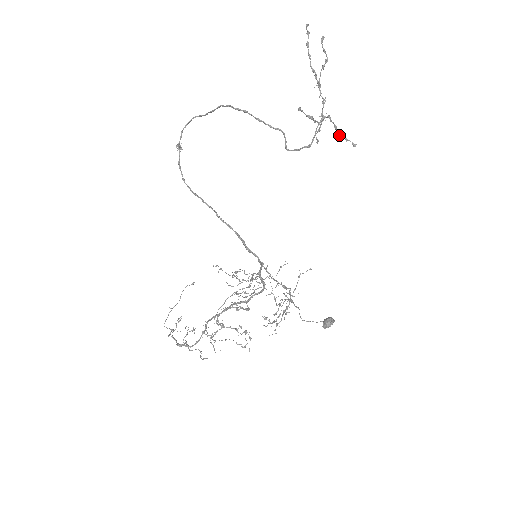
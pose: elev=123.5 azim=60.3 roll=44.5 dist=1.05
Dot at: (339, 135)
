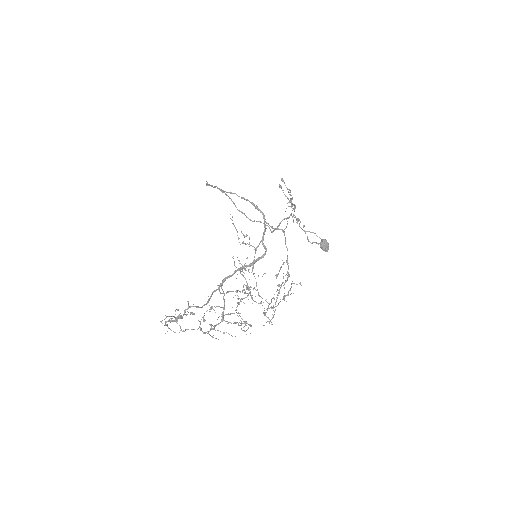
Dot at: (307, 237)
